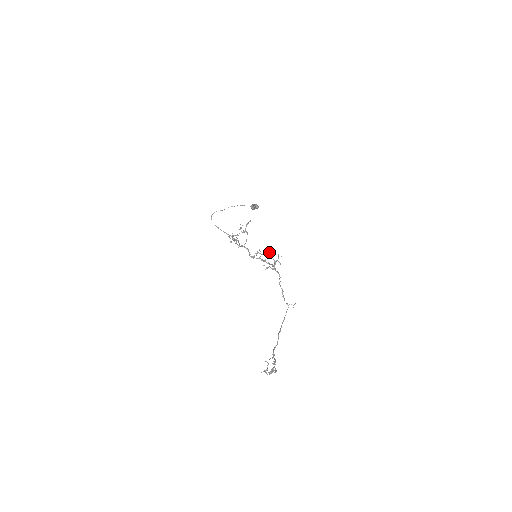
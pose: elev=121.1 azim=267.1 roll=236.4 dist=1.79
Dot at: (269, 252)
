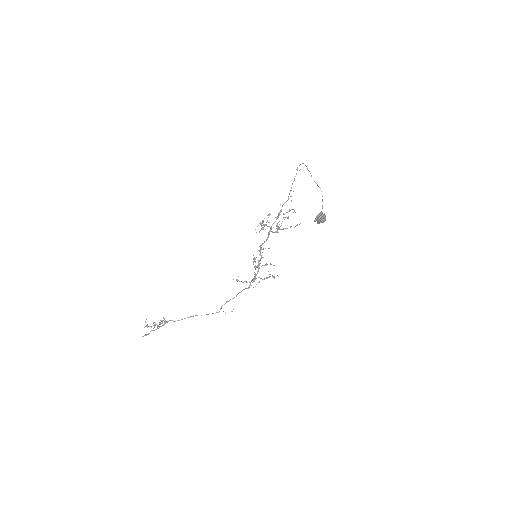
Dot at: (270, 264)
